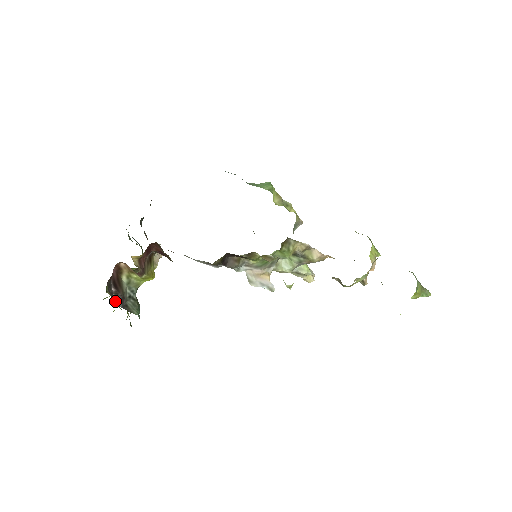
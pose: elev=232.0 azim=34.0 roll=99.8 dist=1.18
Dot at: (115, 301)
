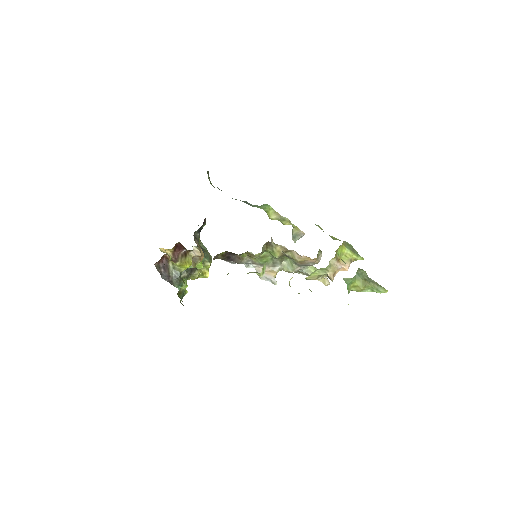
Dot at: (164, 277)
